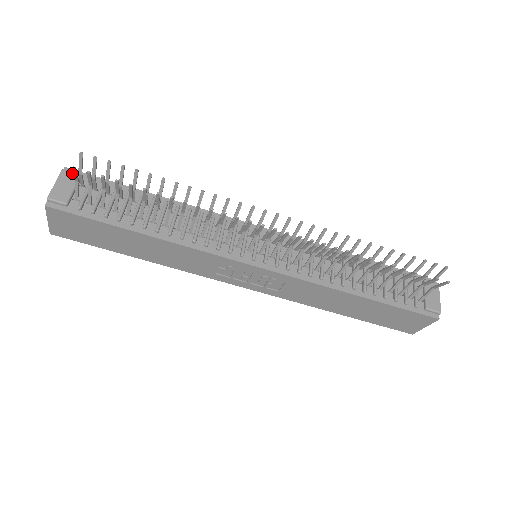
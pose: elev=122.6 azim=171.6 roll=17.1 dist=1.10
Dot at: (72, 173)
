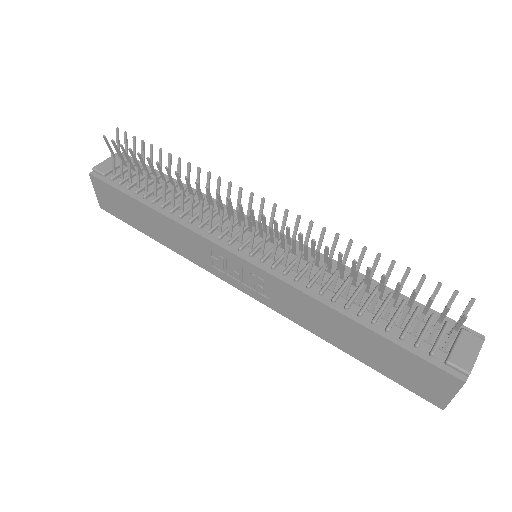
Dot at: (123, 156)
